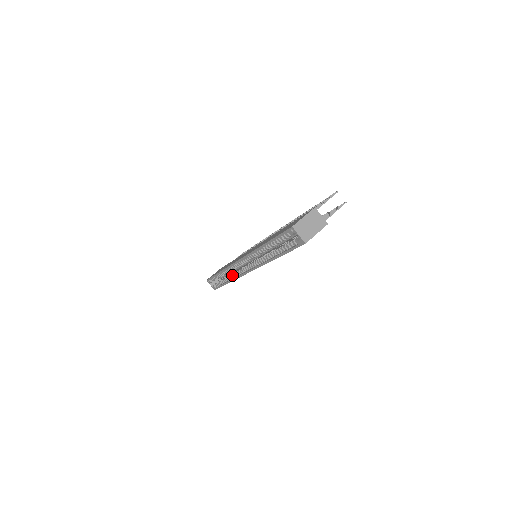
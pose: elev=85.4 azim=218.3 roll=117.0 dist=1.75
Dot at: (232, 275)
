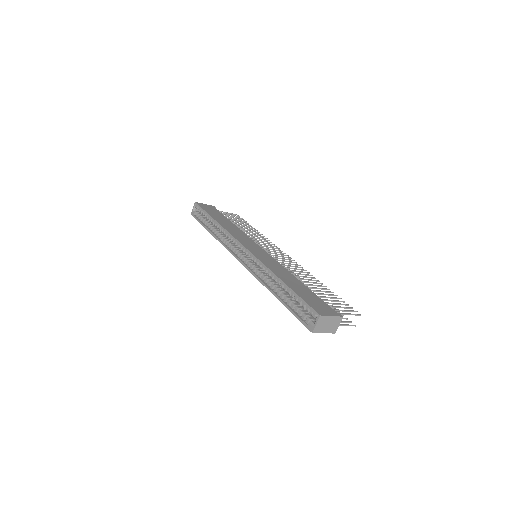
Dot at: (222, 237)
